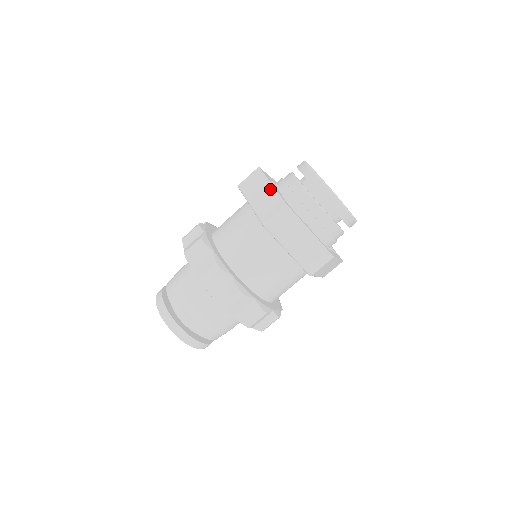
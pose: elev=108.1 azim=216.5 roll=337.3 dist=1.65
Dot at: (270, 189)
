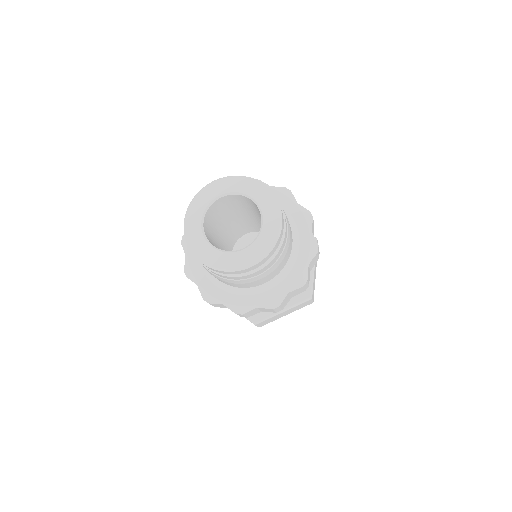
Dot at: occluded
